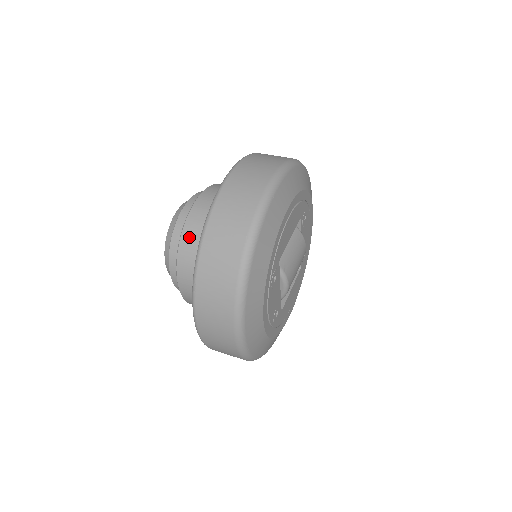
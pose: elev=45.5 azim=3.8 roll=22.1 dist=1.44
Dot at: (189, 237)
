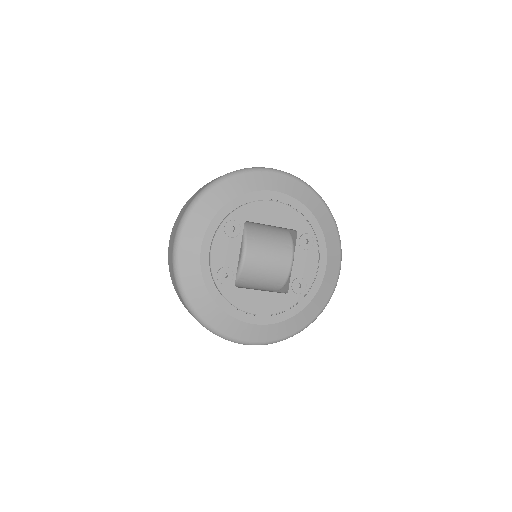
Dot at: occluded
